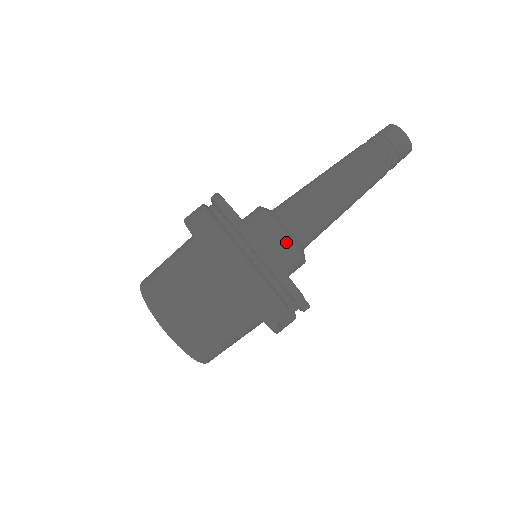
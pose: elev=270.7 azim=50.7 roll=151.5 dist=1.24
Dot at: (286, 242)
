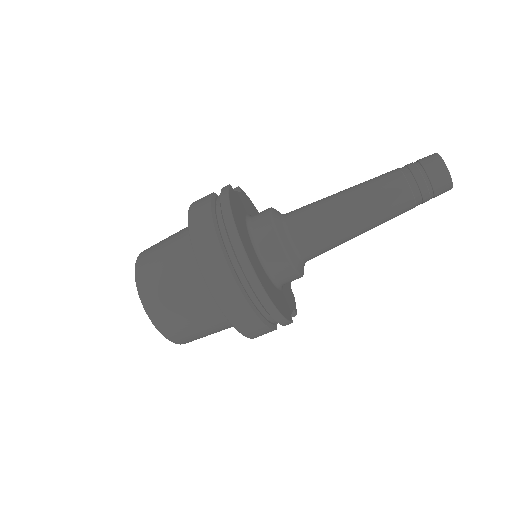
Dot at: (290, 270)
